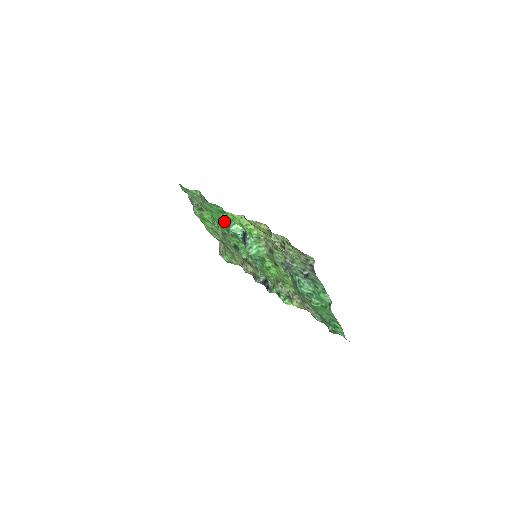
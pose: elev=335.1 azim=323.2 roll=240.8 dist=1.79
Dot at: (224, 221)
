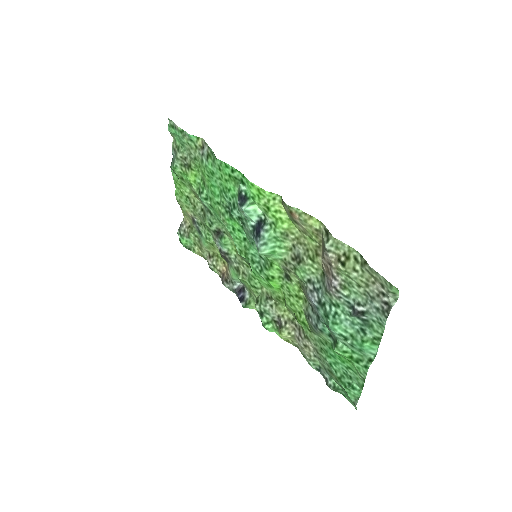
Dot at: (231, 194)
